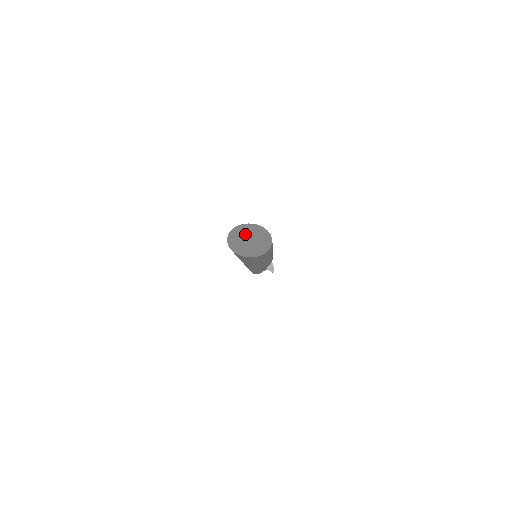
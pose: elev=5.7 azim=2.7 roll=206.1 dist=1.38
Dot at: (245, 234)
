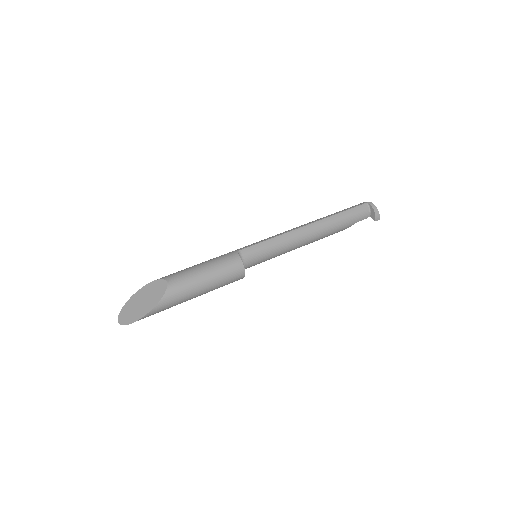
Dot at: (143, 296)
